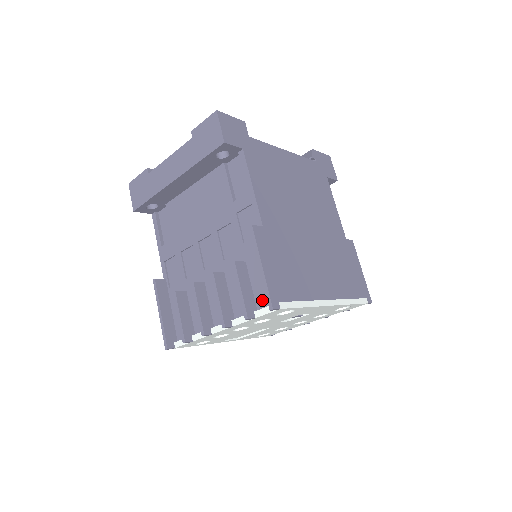
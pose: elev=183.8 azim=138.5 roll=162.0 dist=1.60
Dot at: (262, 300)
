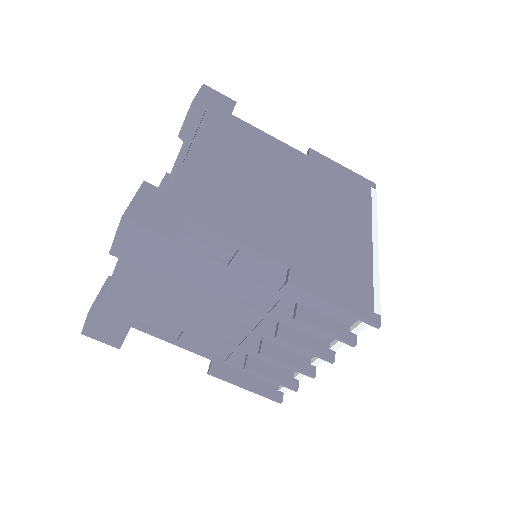
Dot at: (348, 317)
